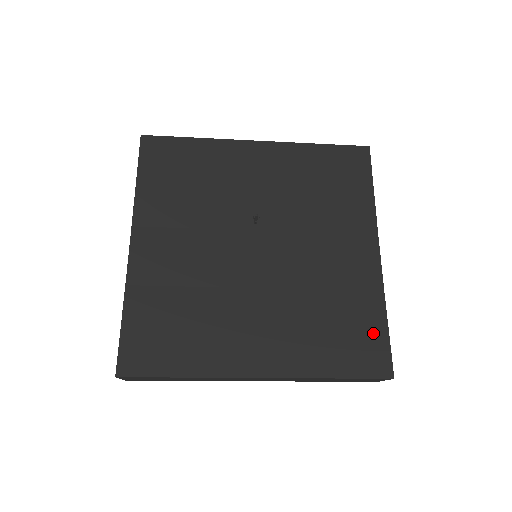
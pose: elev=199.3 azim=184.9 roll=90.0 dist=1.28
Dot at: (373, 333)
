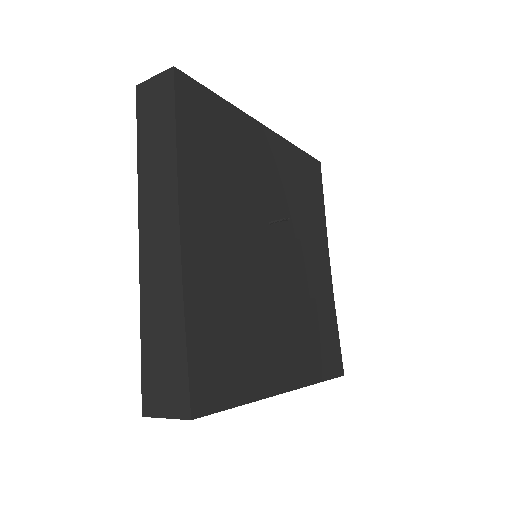
Dot at: (334, 338)
